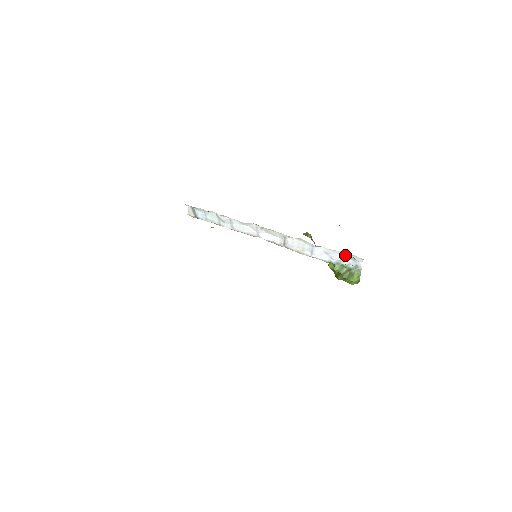
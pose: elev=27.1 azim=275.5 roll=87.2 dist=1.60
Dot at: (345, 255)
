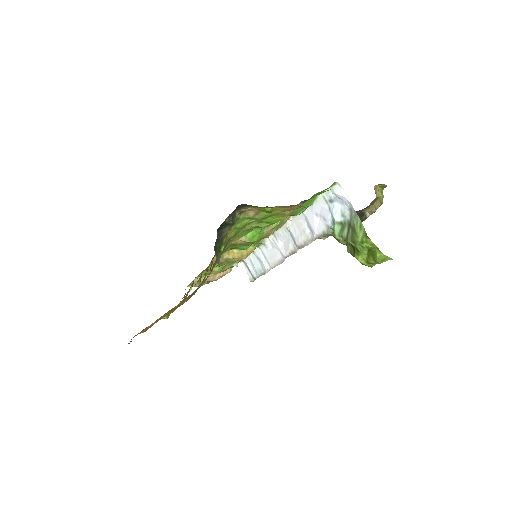
Dot at: (328, 199)
